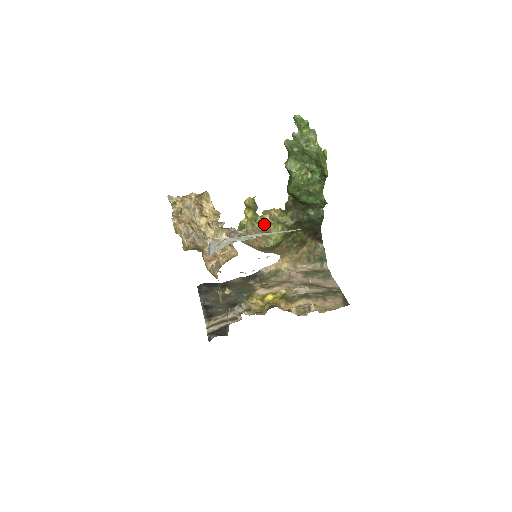
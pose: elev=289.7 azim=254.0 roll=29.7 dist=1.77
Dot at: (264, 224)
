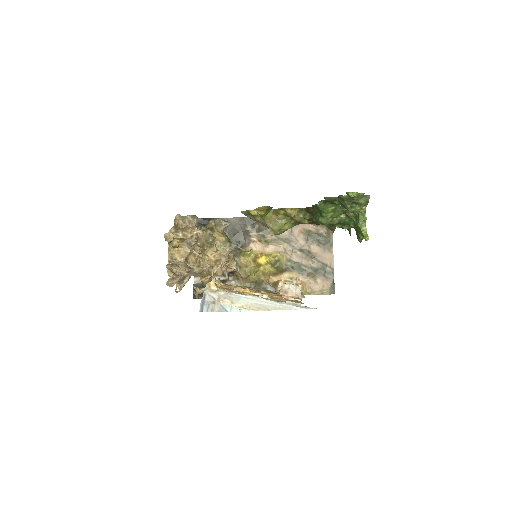
Dot at: (276, 218)
